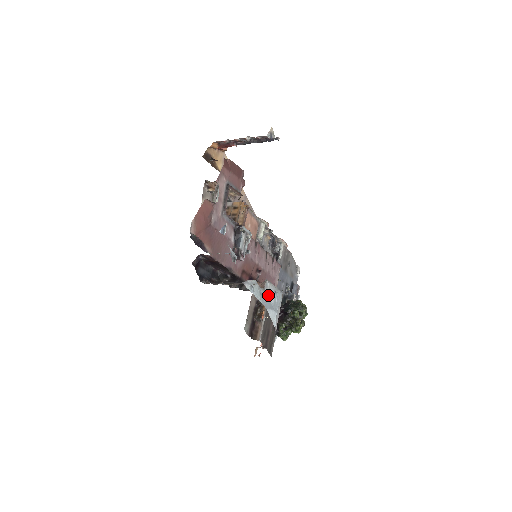
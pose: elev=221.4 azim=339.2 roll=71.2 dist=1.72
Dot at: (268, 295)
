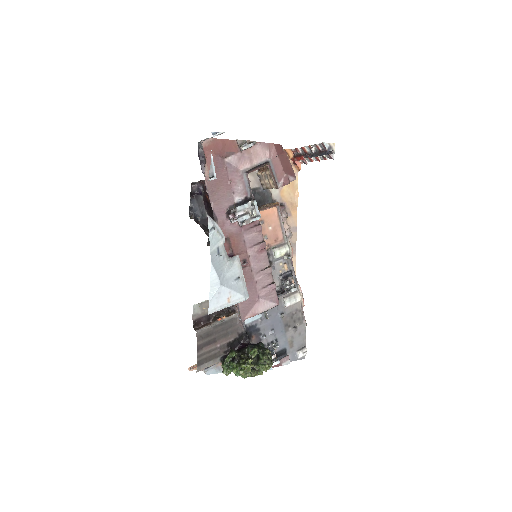
Dot at: (227, 265)
